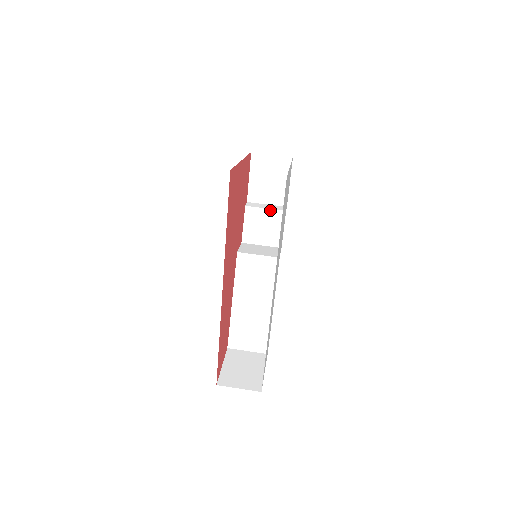
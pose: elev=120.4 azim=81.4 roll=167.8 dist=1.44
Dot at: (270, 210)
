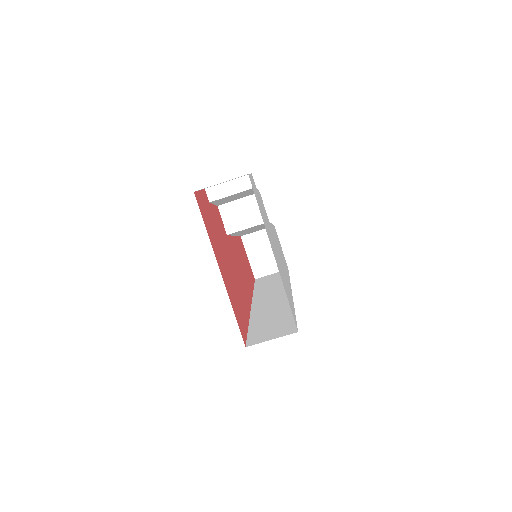
Dot at: (238, 193)
